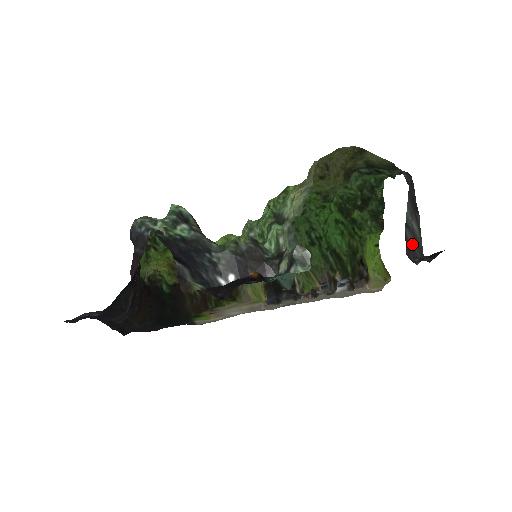
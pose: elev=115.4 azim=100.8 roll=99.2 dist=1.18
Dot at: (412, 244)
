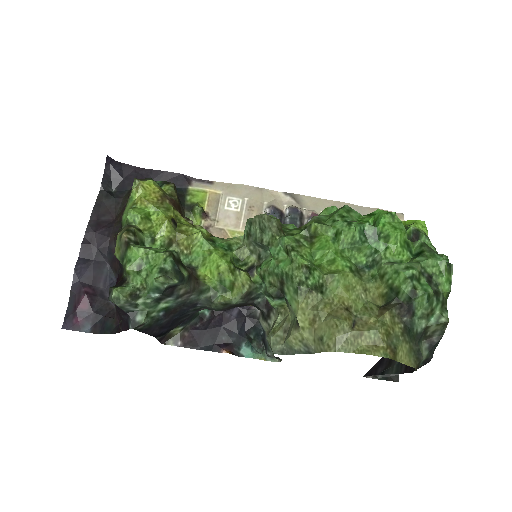
Dot at: (383, 363)
